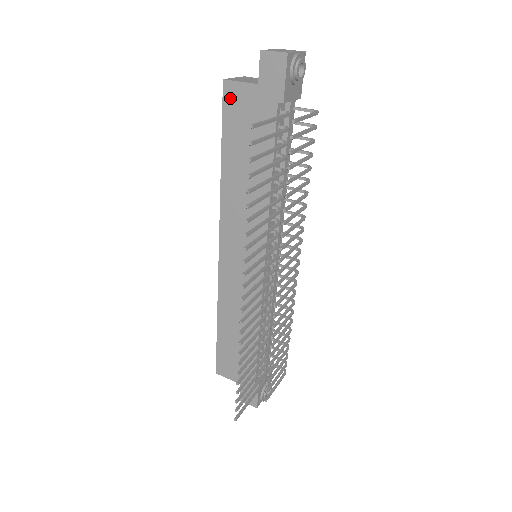
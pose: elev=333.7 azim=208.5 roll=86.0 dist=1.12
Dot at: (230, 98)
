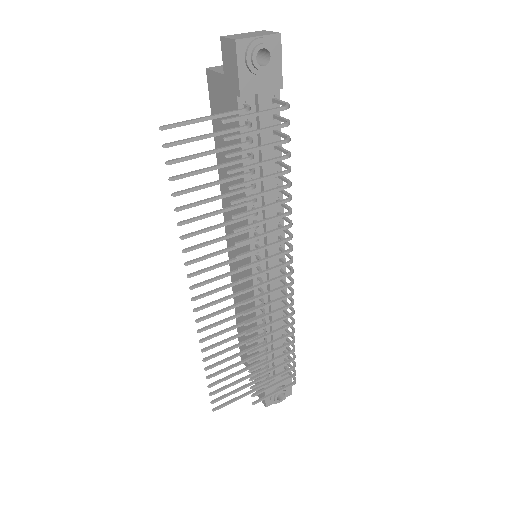
Dot at: (212, 88)
